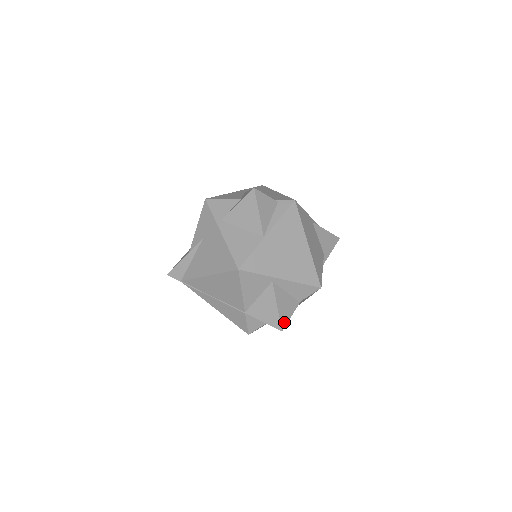
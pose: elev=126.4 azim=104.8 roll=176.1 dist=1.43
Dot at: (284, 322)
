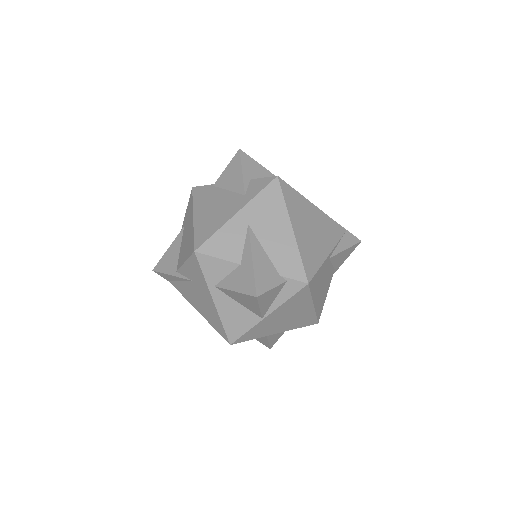
Dot at: (274, 343)
